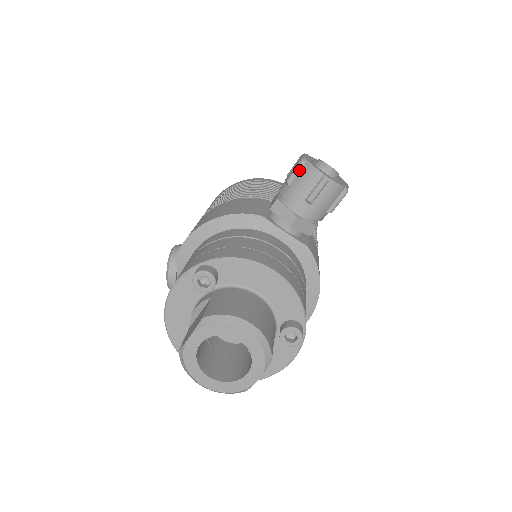
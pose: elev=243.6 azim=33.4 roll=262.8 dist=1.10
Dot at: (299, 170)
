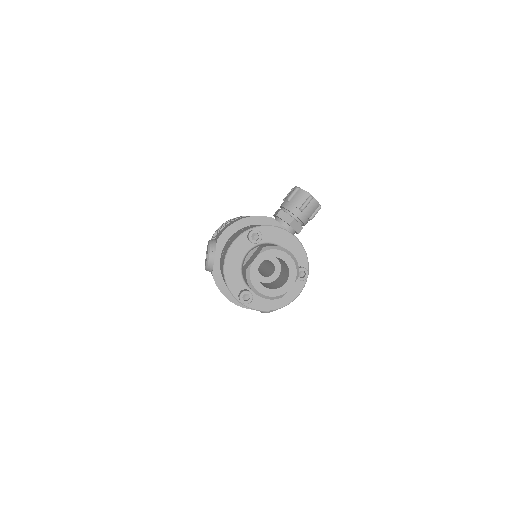
Dot at: (295, 193)
